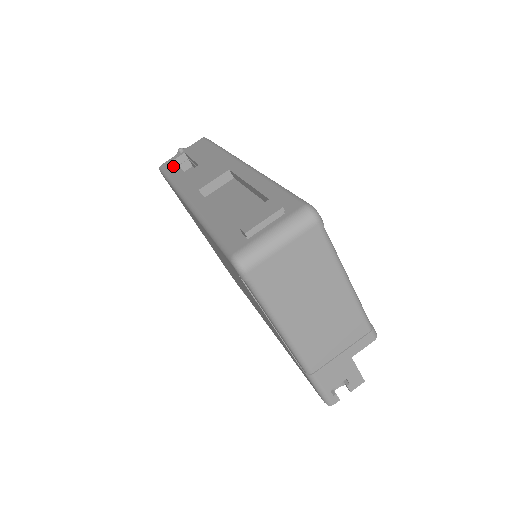
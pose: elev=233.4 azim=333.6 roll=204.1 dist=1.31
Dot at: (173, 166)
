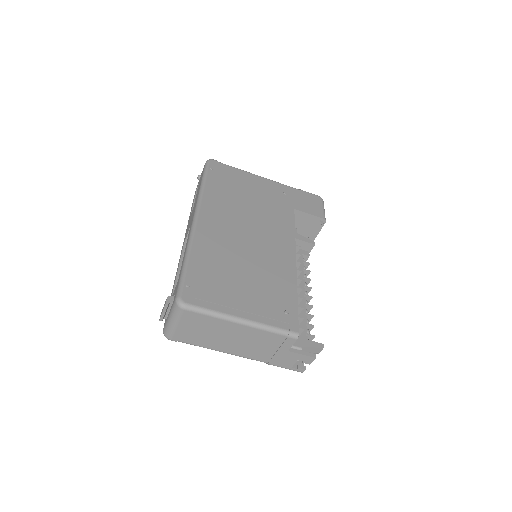
Dot at: occluded
